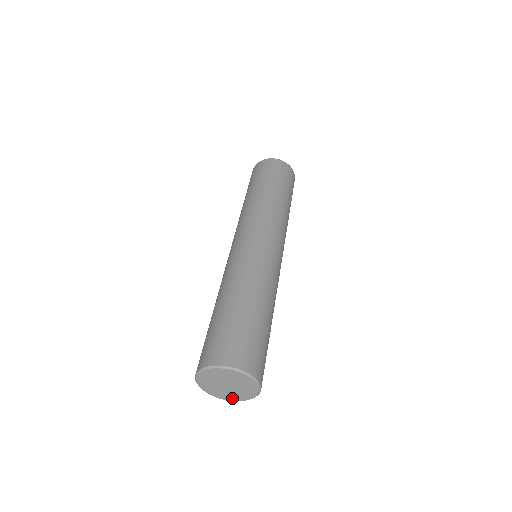
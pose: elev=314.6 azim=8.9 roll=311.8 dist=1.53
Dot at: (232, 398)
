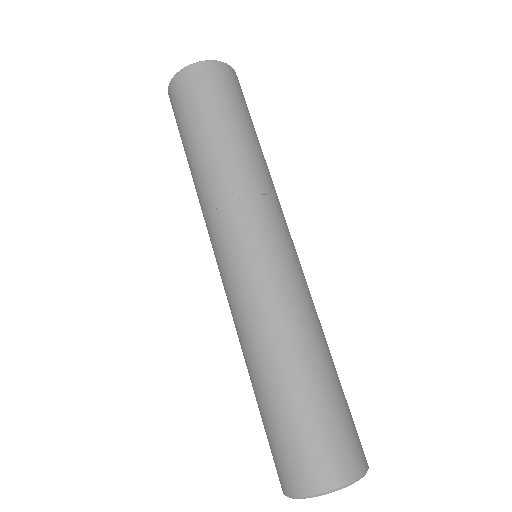
Dot at: occluded
